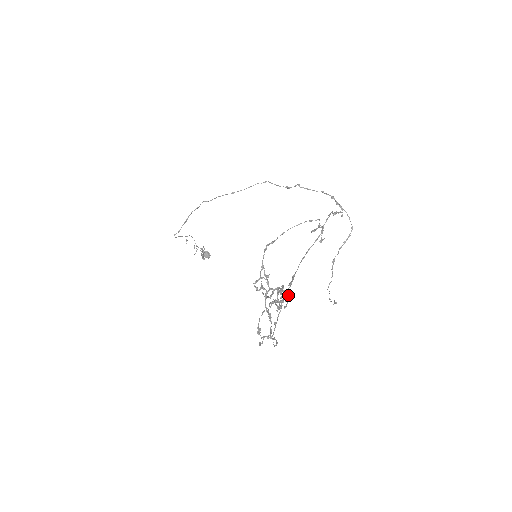
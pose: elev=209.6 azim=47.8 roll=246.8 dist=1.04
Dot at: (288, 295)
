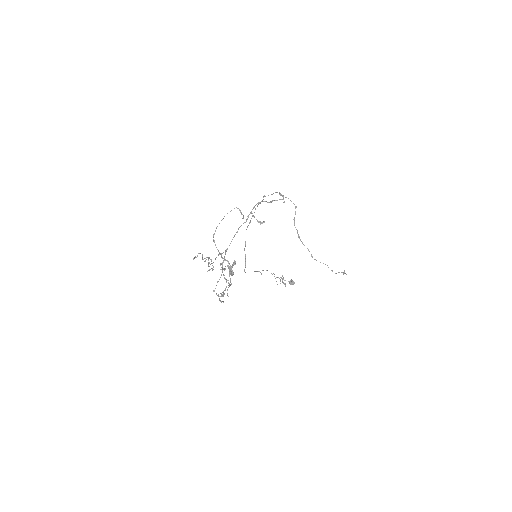
Dot at: (232, 264)
